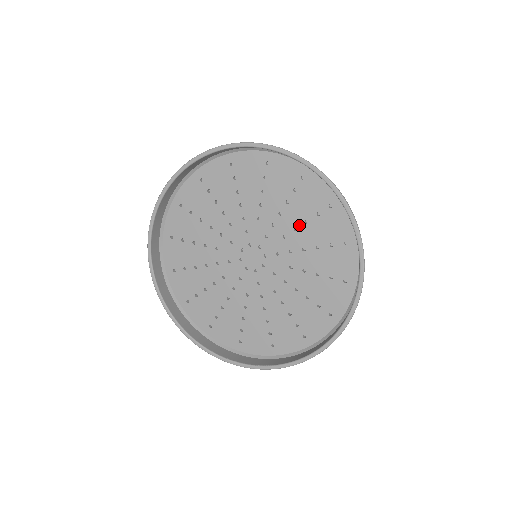
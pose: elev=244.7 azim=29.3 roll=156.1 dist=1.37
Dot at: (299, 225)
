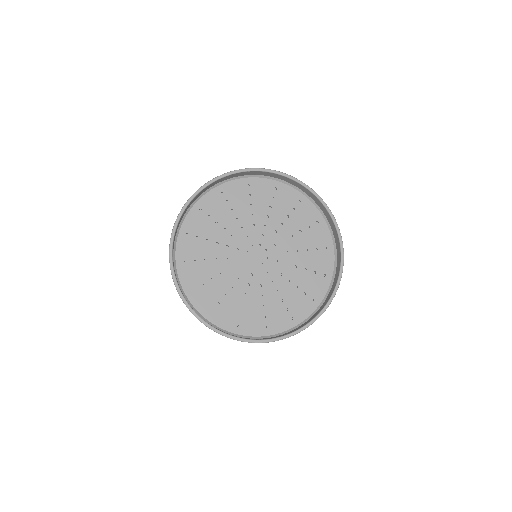
Dot at: (283, 220)
